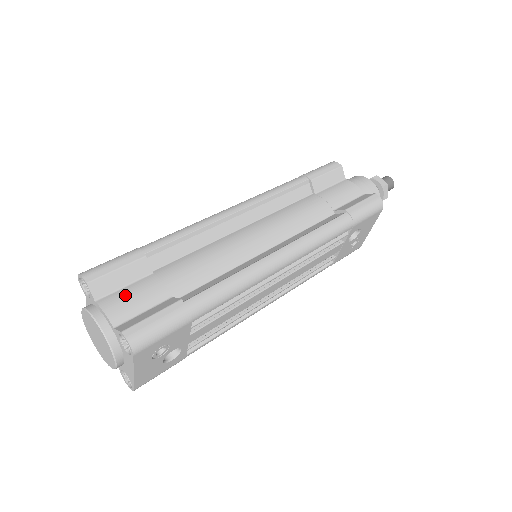
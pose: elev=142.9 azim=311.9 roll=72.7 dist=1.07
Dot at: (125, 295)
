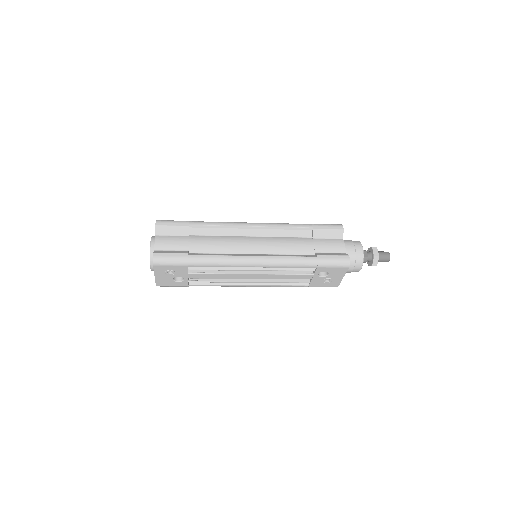
Dot at: (169, 239)
